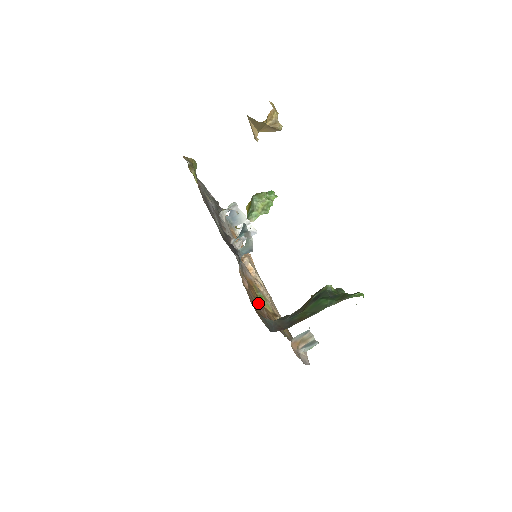
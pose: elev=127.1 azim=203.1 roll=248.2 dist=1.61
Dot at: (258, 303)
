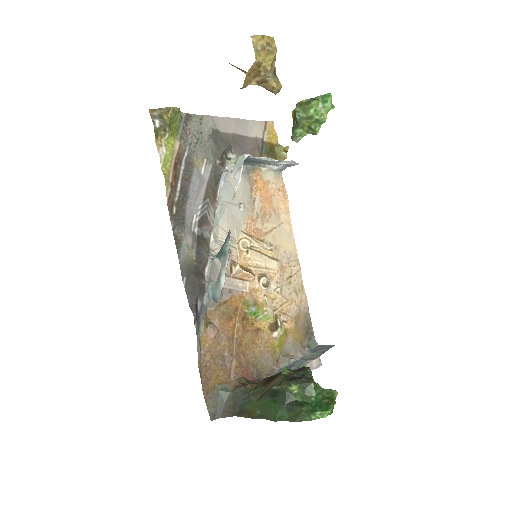
Dot at: (228, 351)
